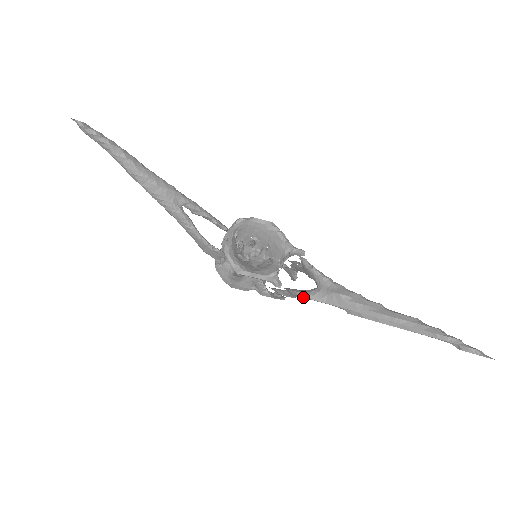
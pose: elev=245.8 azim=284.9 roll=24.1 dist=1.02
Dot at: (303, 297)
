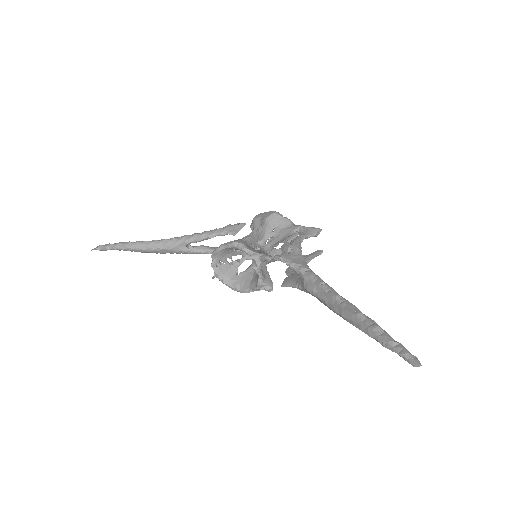
Dot at: occluded
